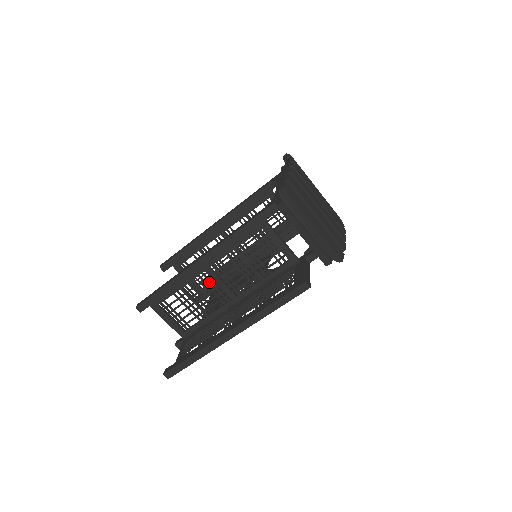
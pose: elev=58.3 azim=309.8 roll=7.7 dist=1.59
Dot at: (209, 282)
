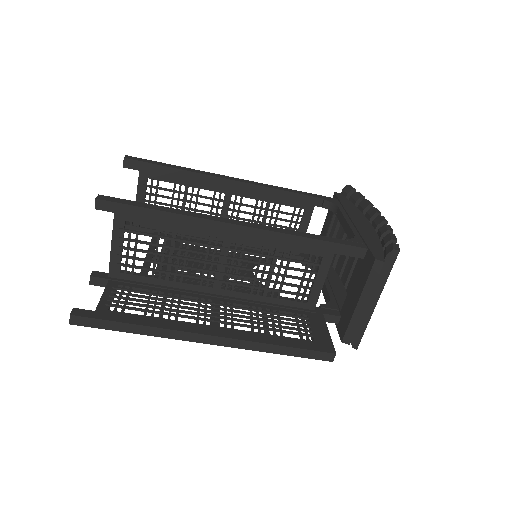
Dot at: occluded
